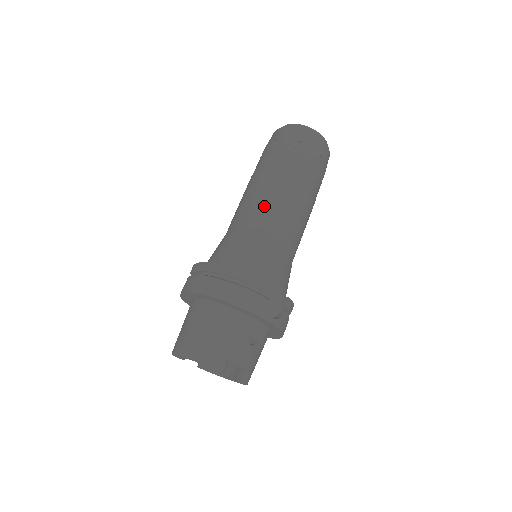
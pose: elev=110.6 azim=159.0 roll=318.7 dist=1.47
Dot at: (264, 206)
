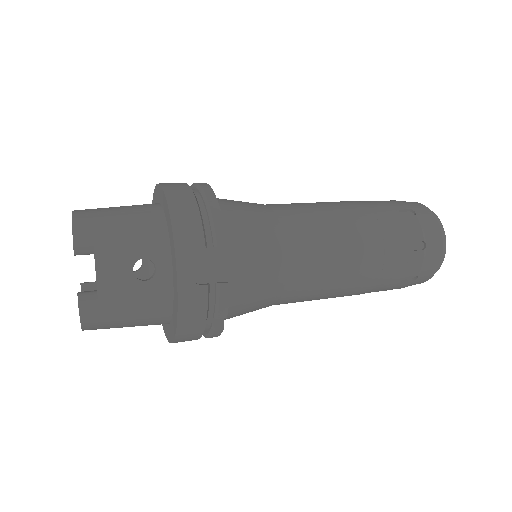
Dot at: (313, 209)
